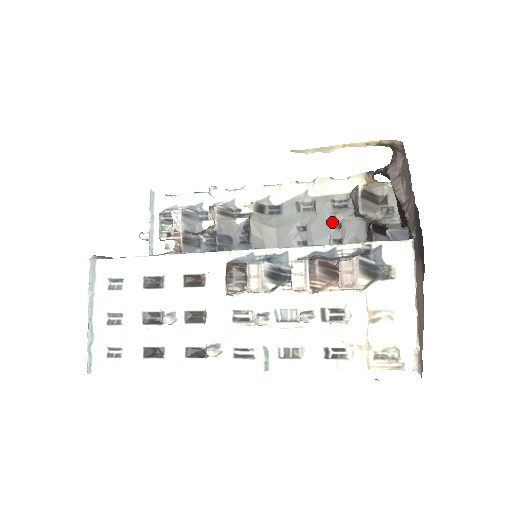
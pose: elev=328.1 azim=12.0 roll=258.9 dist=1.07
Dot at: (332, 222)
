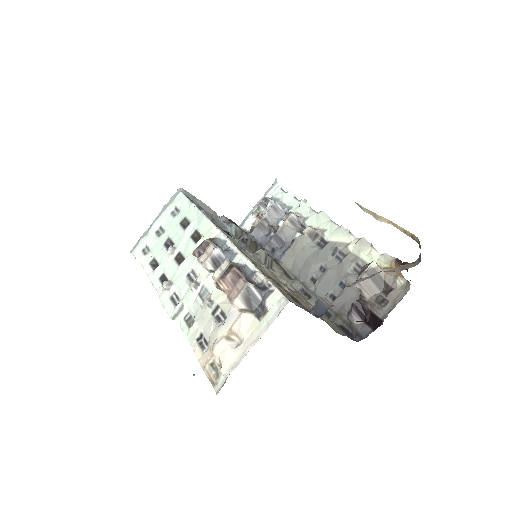
Dot at: (342, 279)
